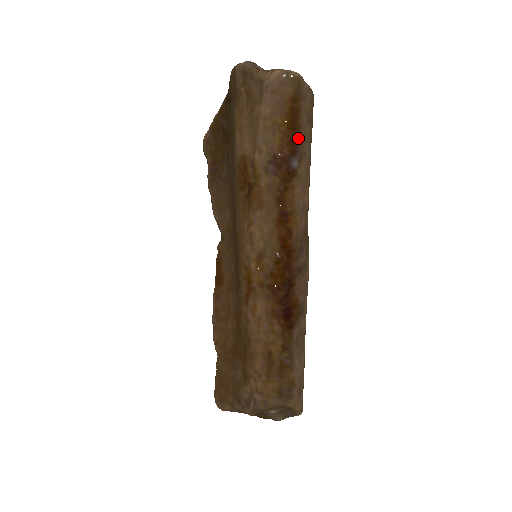
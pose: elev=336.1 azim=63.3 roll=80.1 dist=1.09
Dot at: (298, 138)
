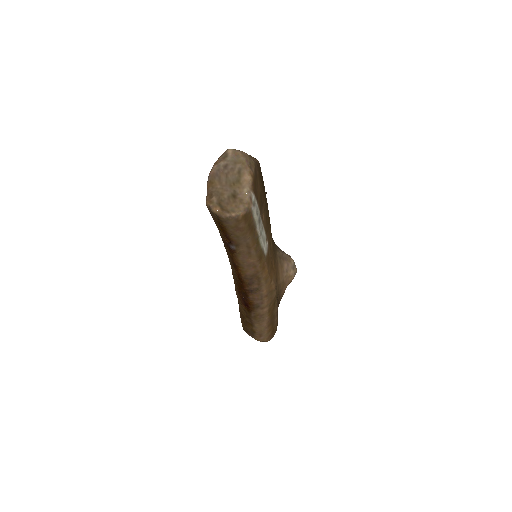
Dot at: (230, 237)
